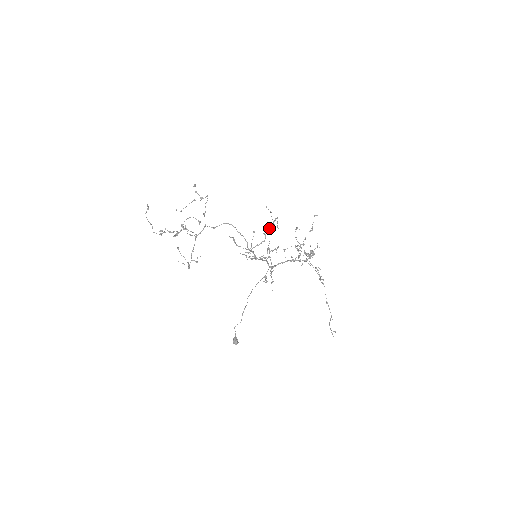
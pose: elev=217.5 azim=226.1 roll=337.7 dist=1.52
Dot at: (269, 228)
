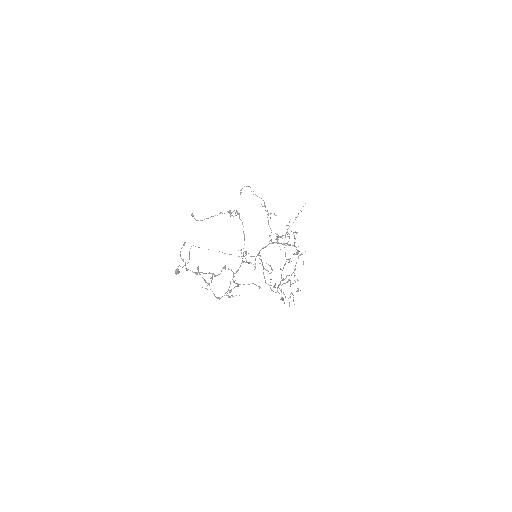
Dot at: occluded
